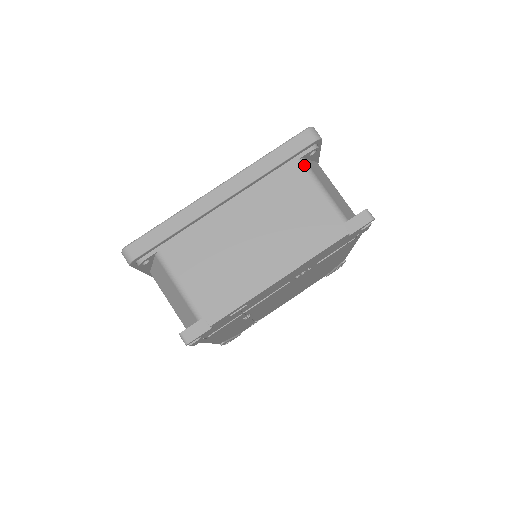
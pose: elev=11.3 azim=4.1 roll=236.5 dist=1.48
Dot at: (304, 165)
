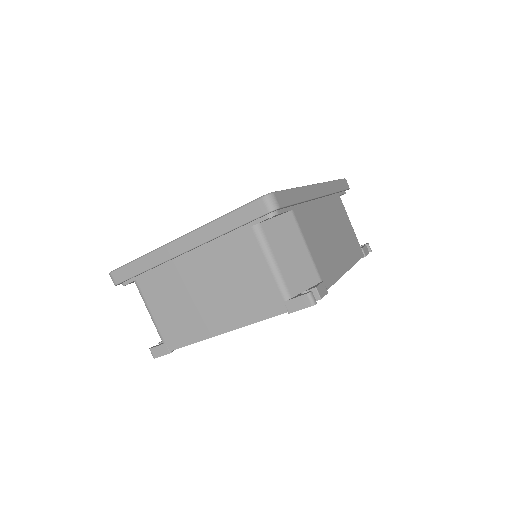
Dot at: (257, 233)
